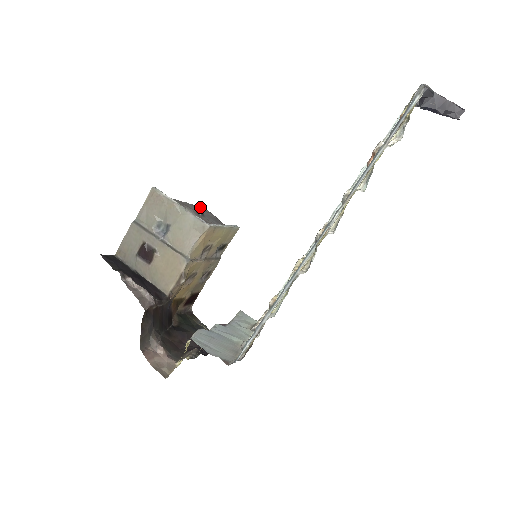
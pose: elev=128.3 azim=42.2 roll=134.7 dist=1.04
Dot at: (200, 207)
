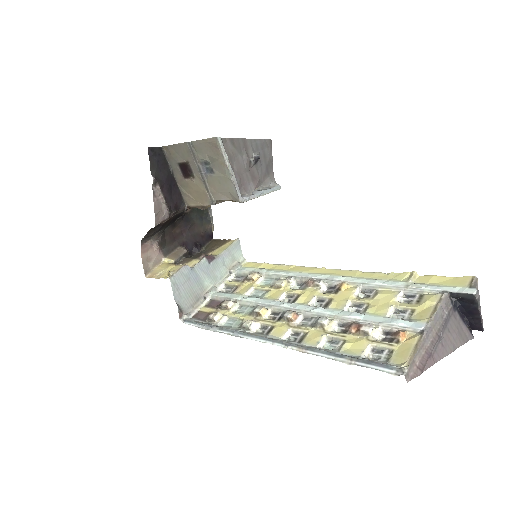
Dot at: (264, 141)
